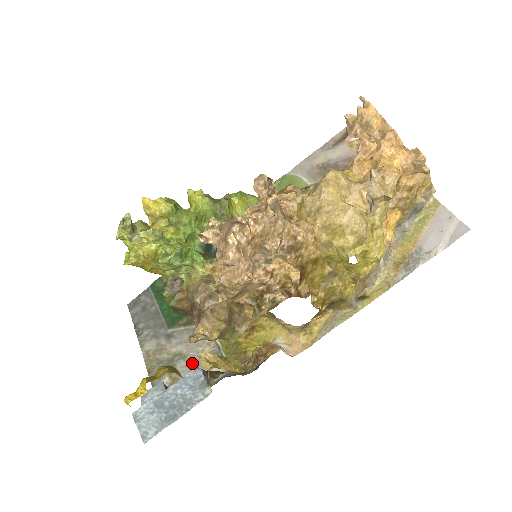
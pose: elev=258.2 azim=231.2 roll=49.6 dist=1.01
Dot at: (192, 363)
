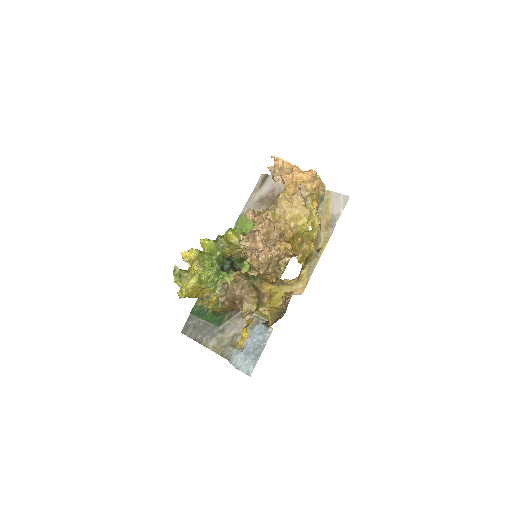
Dot at: occluded
